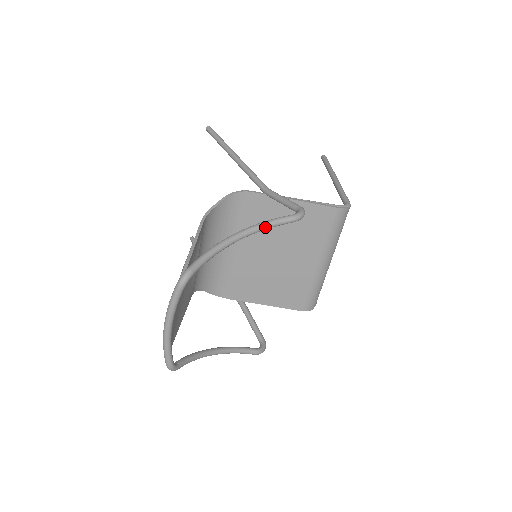
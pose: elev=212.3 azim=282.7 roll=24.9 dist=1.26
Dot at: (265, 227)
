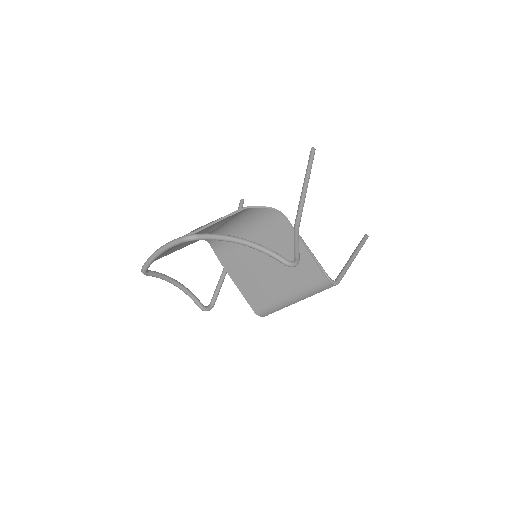
Dot at: (265, 252)
